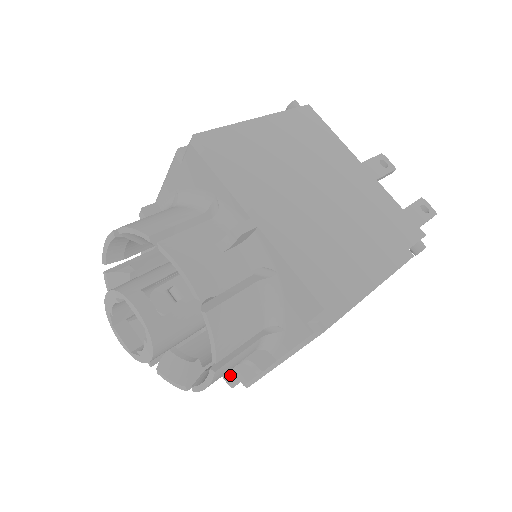
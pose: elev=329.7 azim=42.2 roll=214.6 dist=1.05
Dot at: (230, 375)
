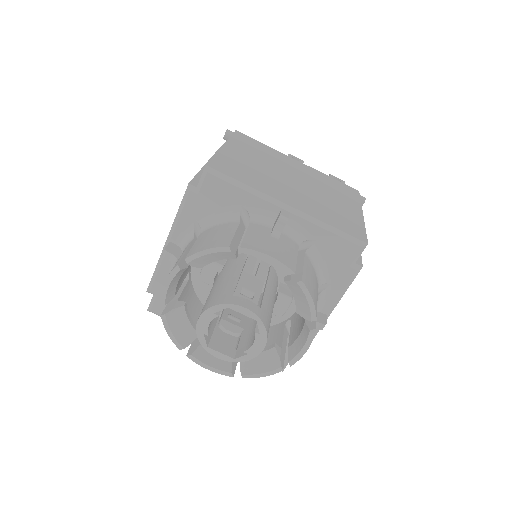
Dot at: occluded
